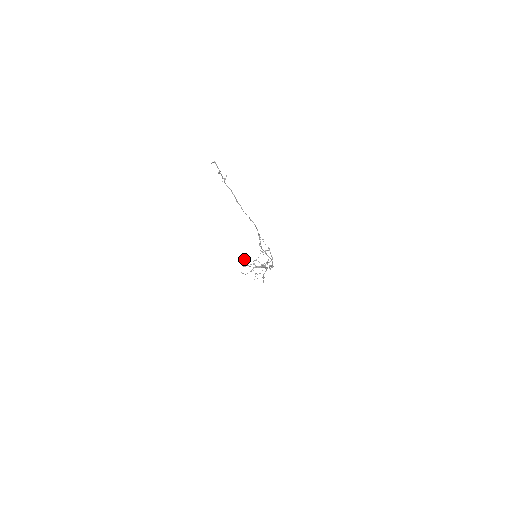
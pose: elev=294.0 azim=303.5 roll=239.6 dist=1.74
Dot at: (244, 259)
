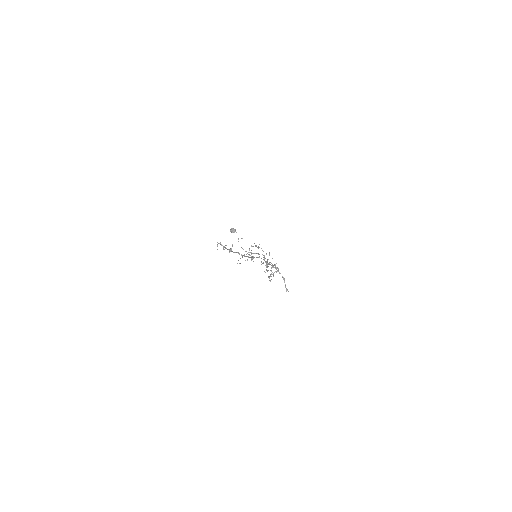
Dot at: occluded
